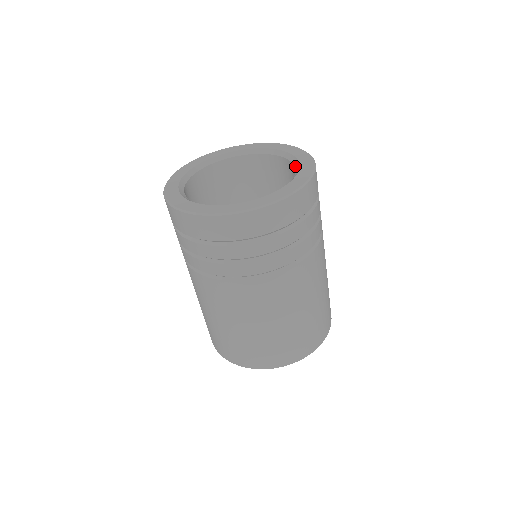
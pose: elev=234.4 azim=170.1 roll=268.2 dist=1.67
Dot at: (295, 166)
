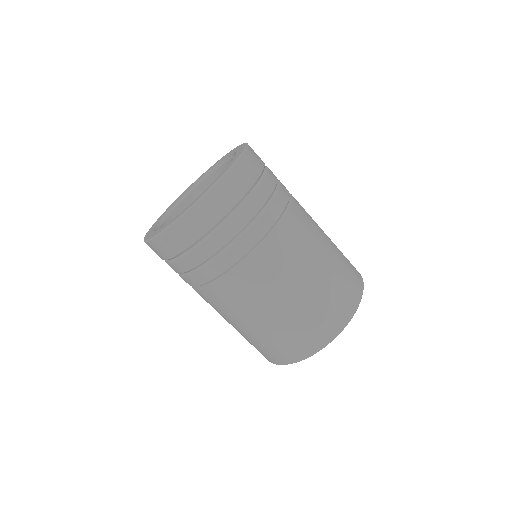
Dot at: (217, 168)
